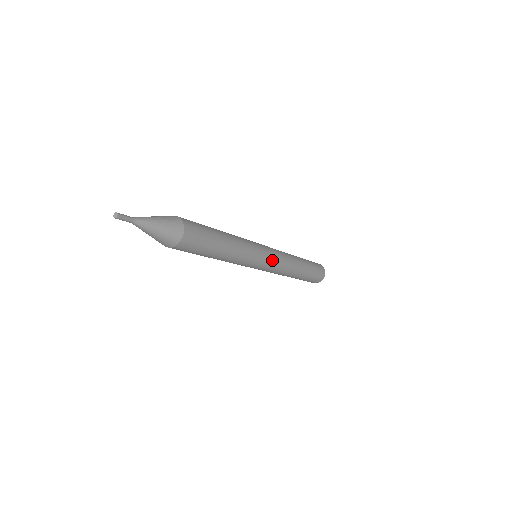
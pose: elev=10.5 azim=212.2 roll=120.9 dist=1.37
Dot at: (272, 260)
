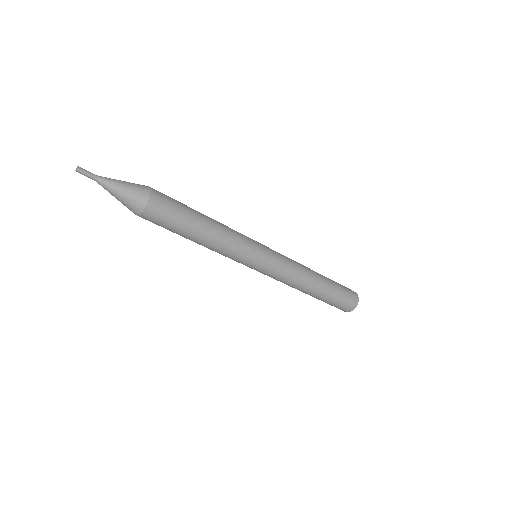
Dot at: (274, 255)
